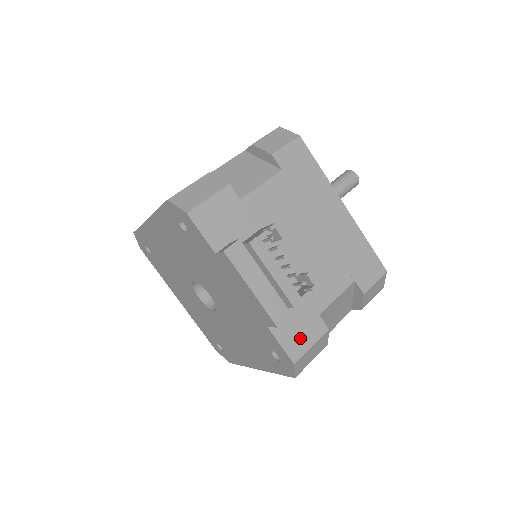
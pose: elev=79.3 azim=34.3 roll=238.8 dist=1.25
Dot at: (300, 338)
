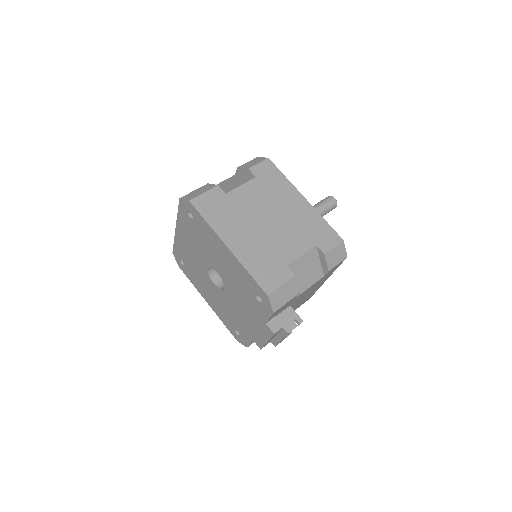
Dot at: occluded
